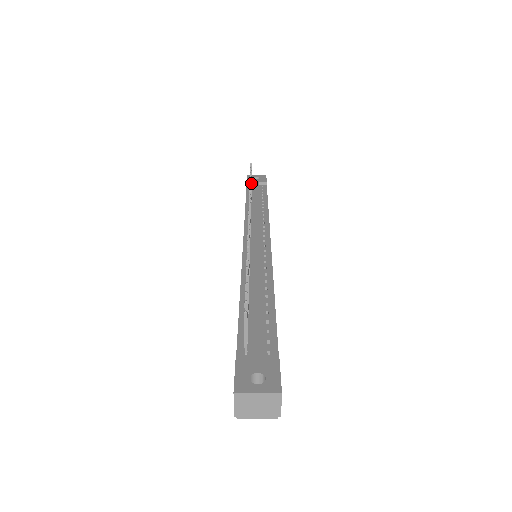
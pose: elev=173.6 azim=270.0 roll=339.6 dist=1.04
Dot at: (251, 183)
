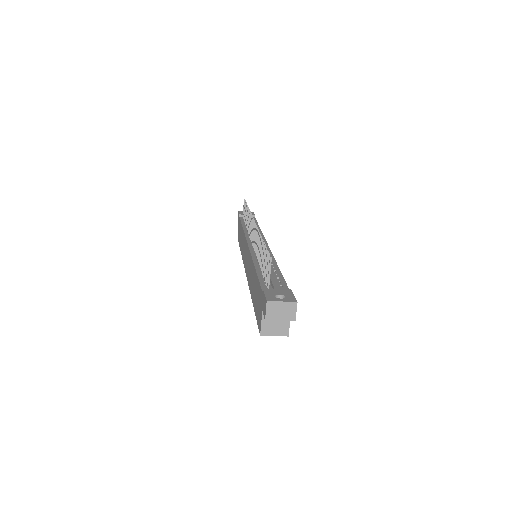
Dot at: occluded
